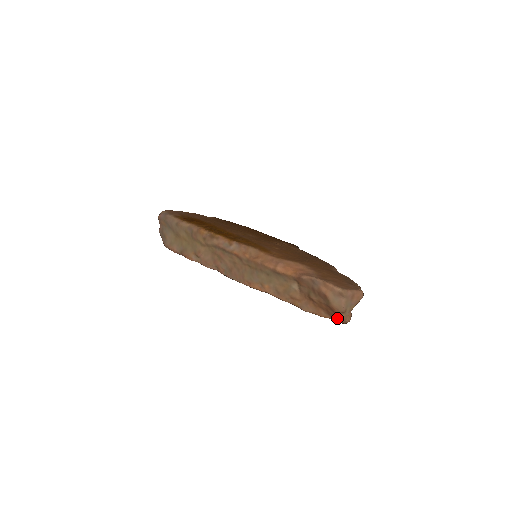
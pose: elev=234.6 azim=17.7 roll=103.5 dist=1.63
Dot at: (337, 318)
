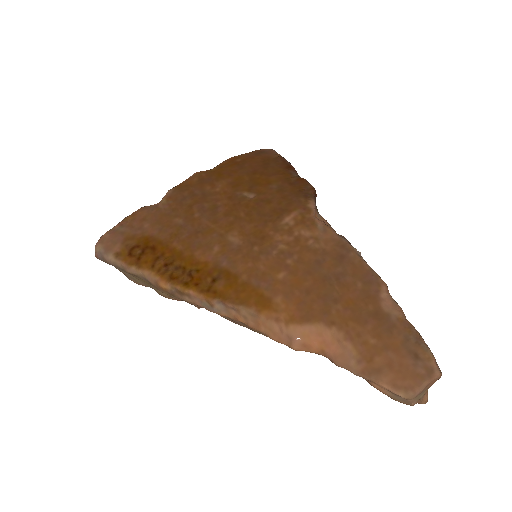
Dot at: occluded
